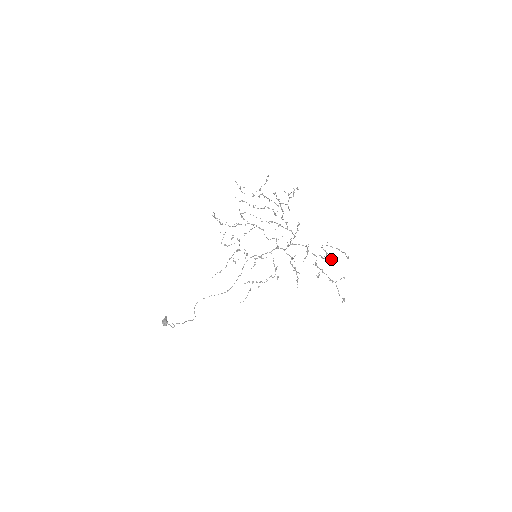
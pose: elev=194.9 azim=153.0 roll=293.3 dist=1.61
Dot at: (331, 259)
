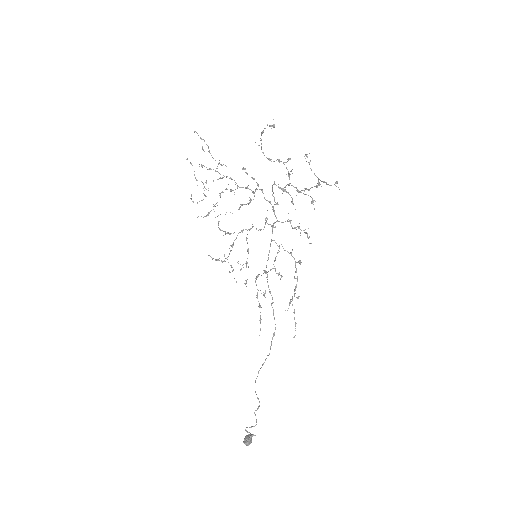
Dot at: (287, 159)
